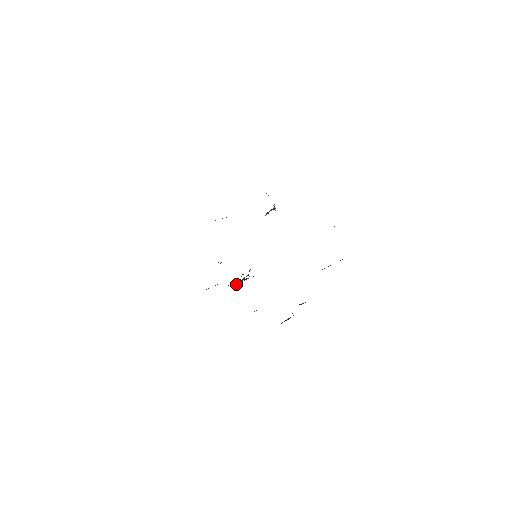
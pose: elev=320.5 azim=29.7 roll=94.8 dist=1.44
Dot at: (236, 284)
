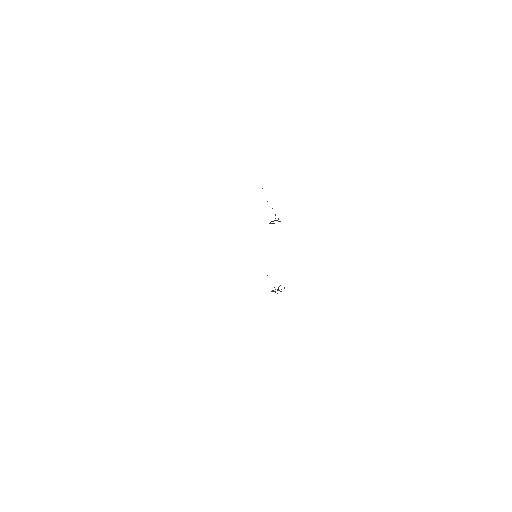
Dot at: occluded
